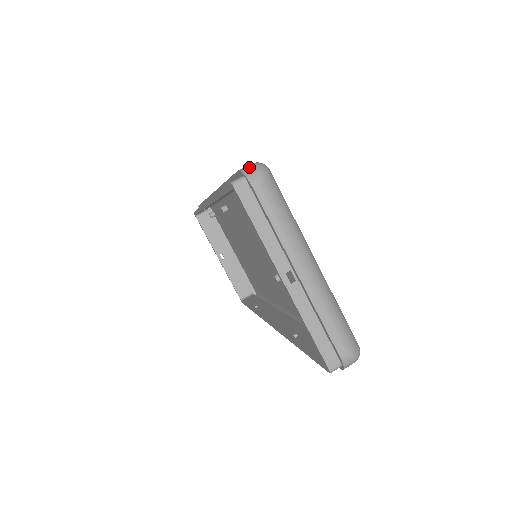
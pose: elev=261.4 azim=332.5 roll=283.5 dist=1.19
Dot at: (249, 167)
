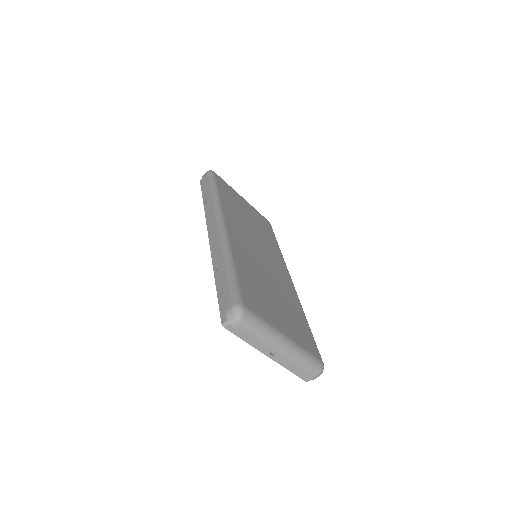
Dot at: (230, 314)
